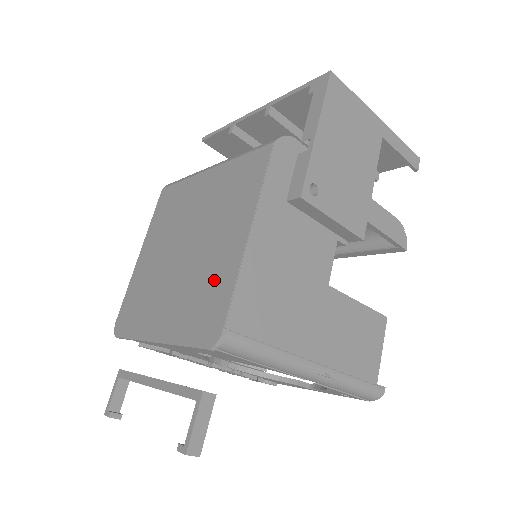
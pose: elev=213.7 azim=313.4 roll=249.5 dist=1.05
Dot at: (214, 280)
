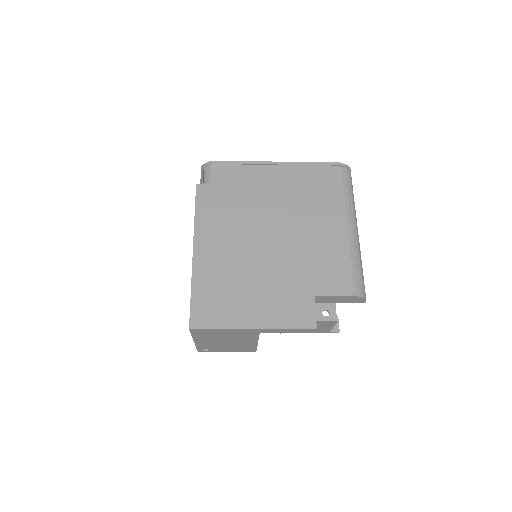
Dot at: occluded
